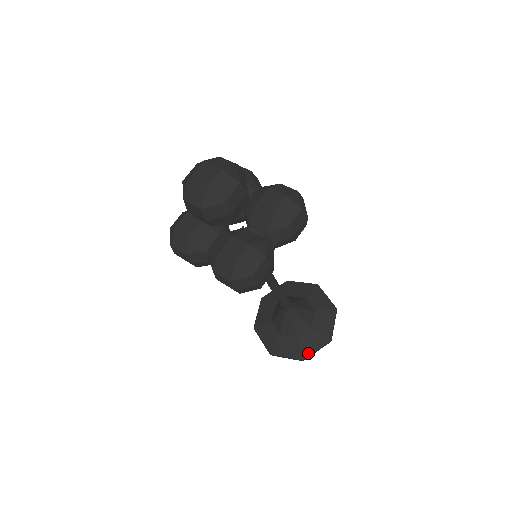
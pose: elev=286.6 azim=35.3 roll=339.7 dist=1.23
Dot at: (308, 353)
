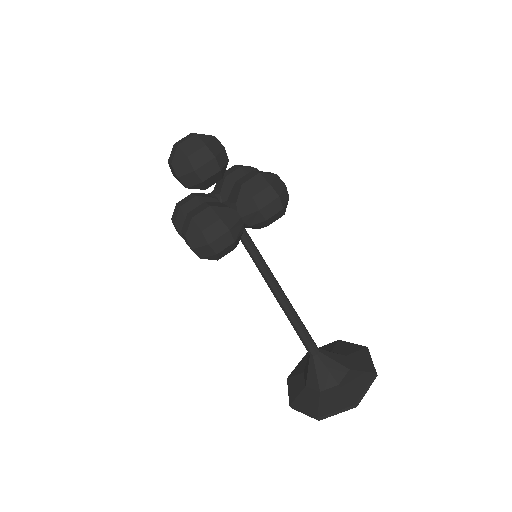
Dot at: (326, 412)
